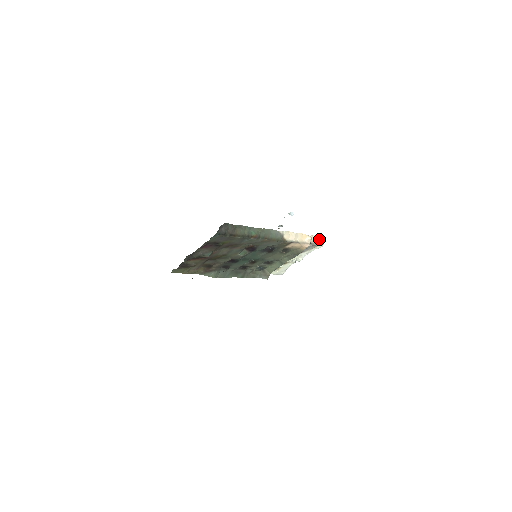
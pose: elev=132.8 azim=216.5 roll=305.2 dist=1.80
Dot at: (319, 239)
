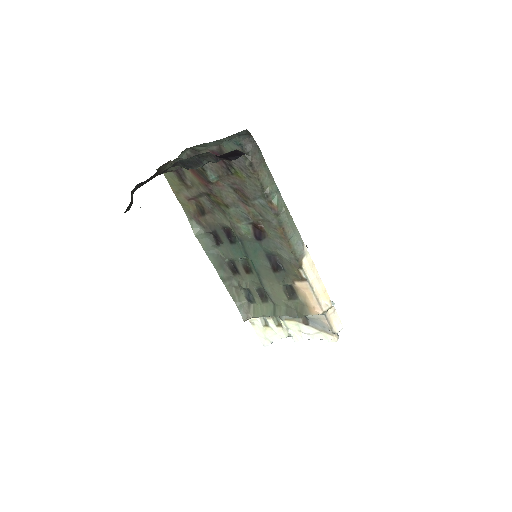
Dot at: (338, 326)
